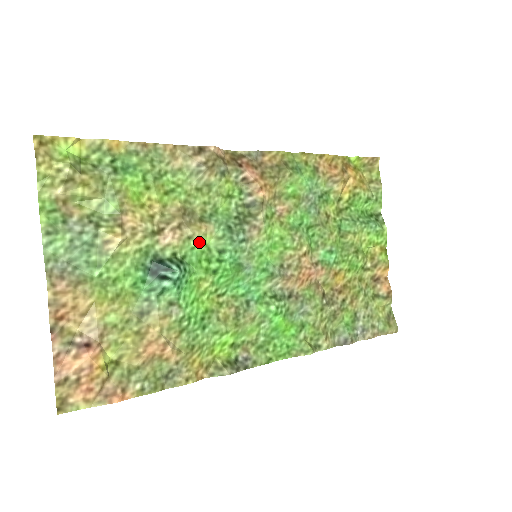
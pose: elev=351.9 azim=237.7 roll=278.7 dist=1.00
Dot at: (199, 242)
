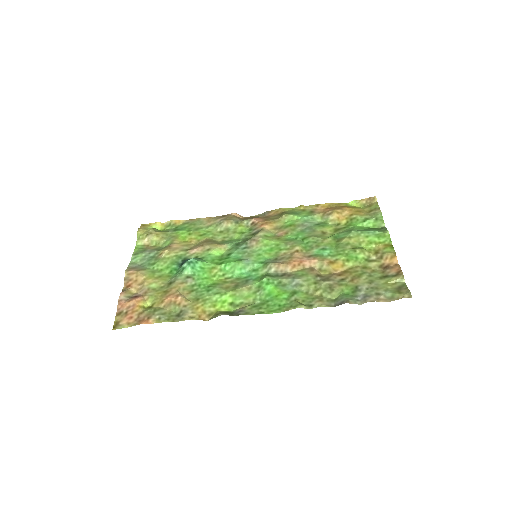
Dot at: (215, 251)
